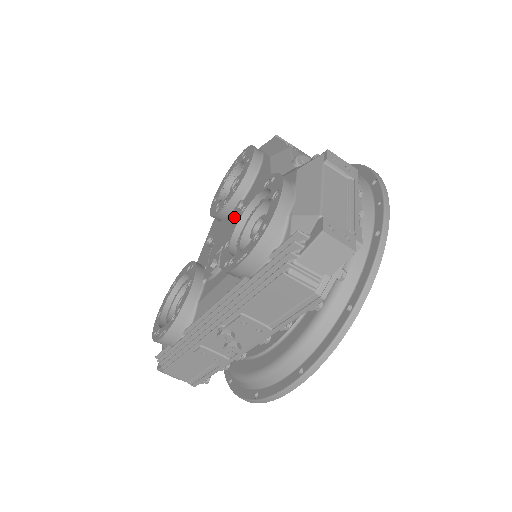
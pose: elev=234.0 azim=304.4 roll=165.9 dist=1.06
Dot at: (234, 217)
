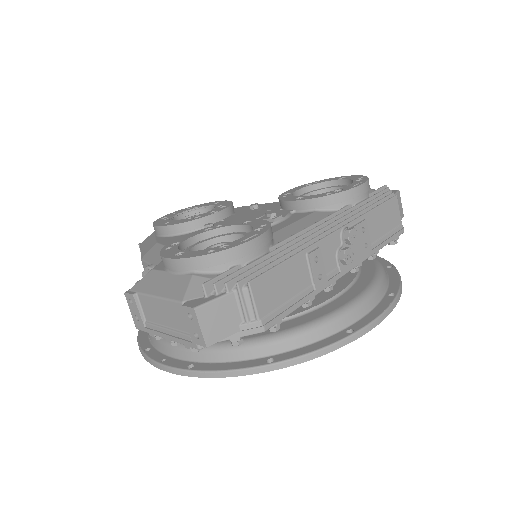
Dot at: (250, 212)
